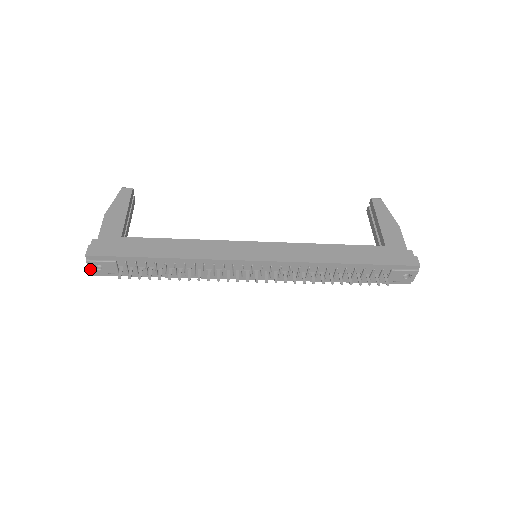
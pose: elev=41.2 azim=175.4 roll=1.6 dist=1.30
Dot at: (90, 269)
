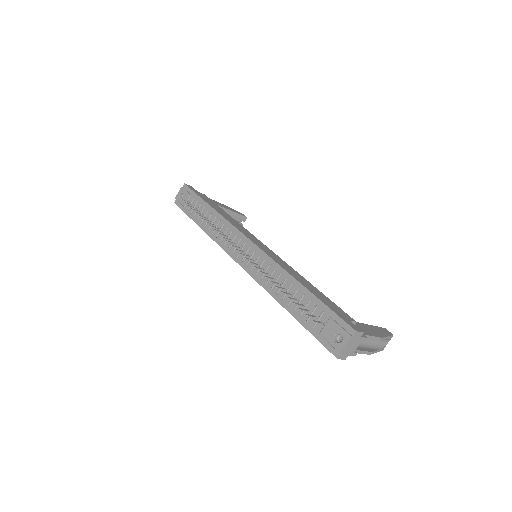
Dot at: (178, 195)
